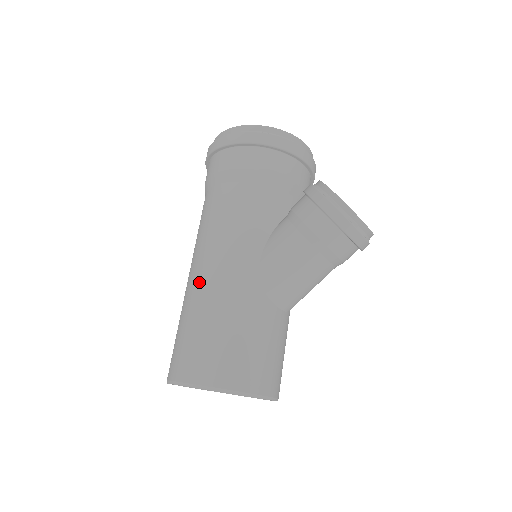
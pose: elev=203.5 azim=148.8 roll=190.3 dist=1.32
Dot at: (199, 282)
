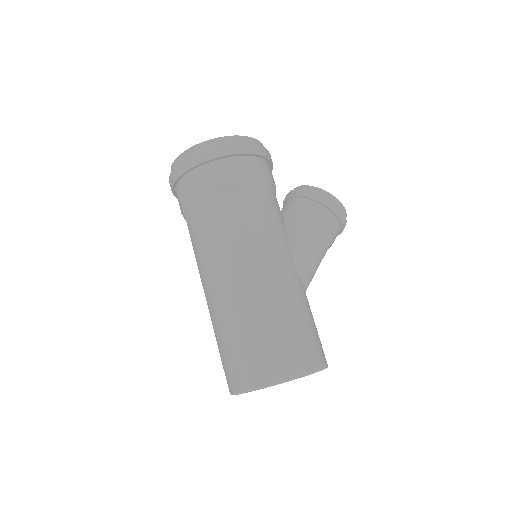
Dot at: (258, 287)
